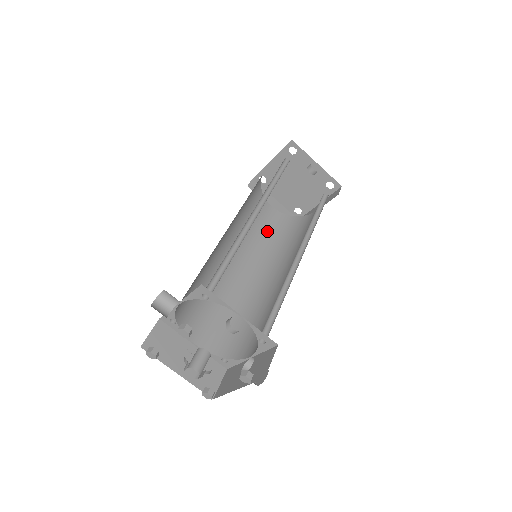
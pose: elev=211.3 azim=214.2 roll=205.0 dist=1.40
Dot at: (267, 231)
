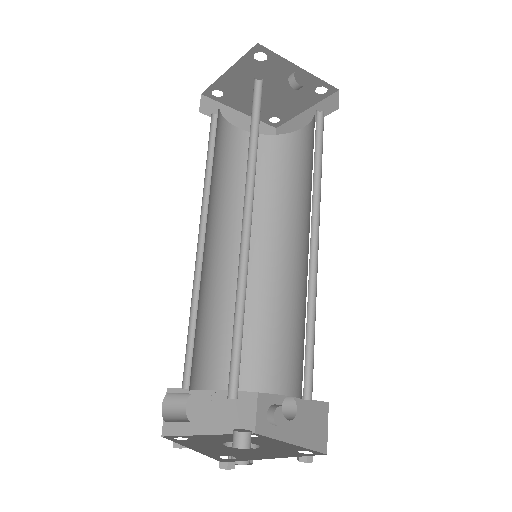
Dot at: (245, 175)
